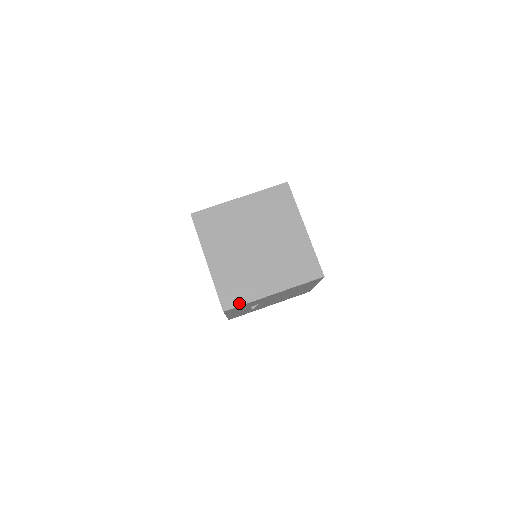
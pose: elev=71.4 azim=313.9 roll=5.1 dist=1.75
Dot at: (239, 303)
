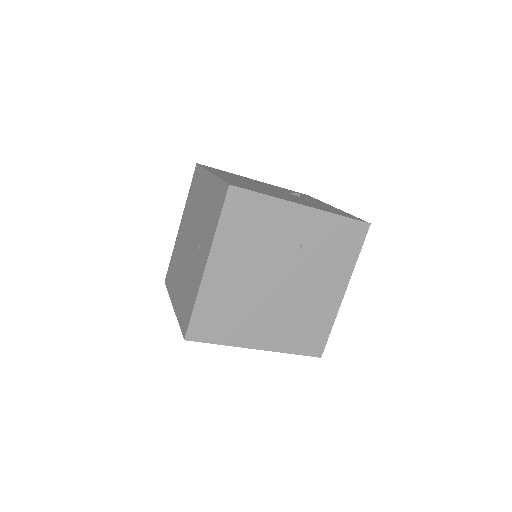
Dot at: (210, 339)
